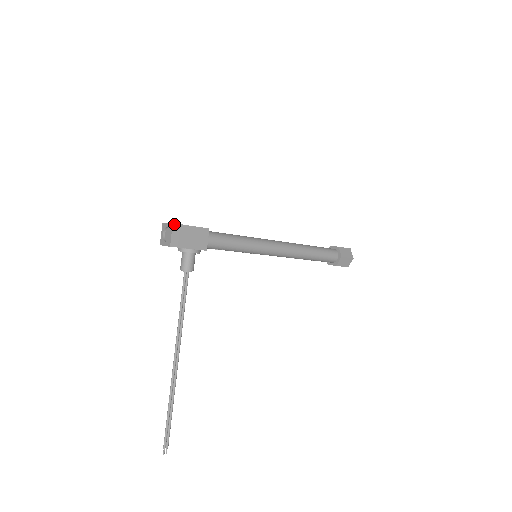
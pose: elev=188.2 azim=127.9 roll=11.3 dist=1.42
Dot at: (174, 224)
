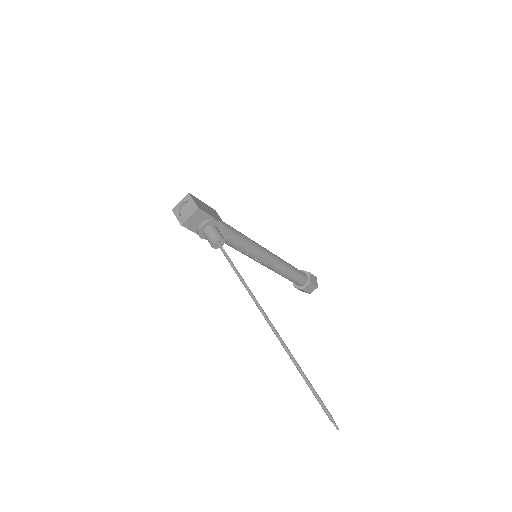
Dot at: (190, 194)
